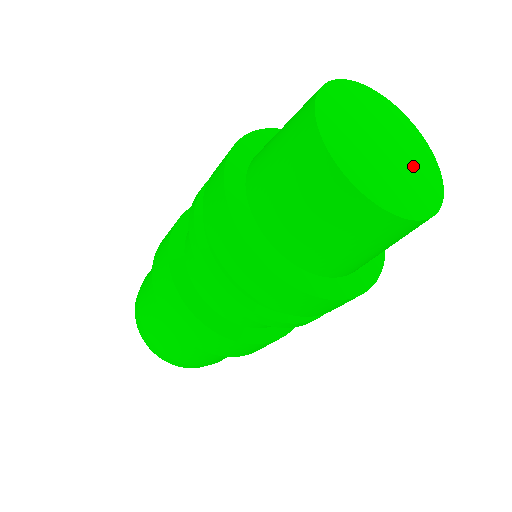
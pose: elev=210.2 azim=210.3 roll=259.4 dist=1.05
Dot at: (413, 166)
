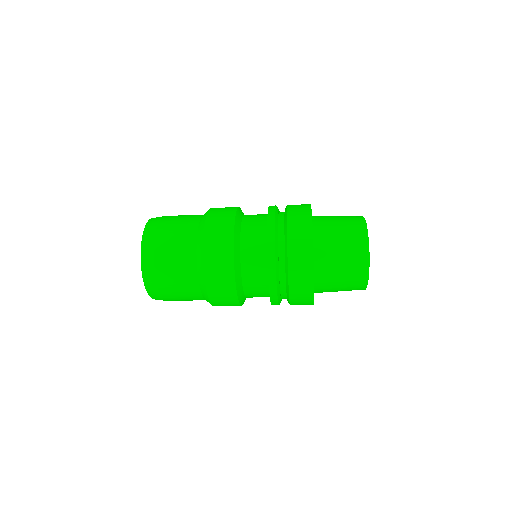
Dot at: occluded
